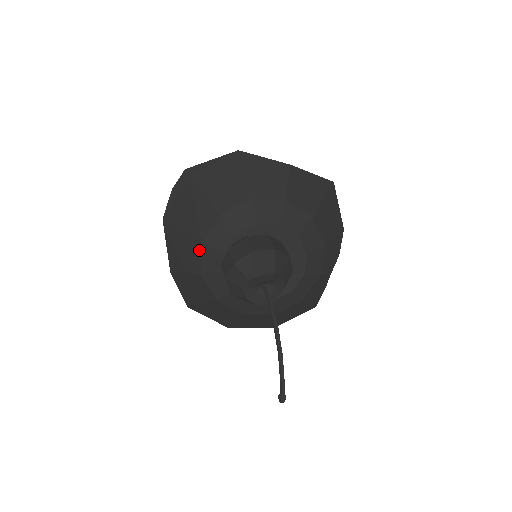
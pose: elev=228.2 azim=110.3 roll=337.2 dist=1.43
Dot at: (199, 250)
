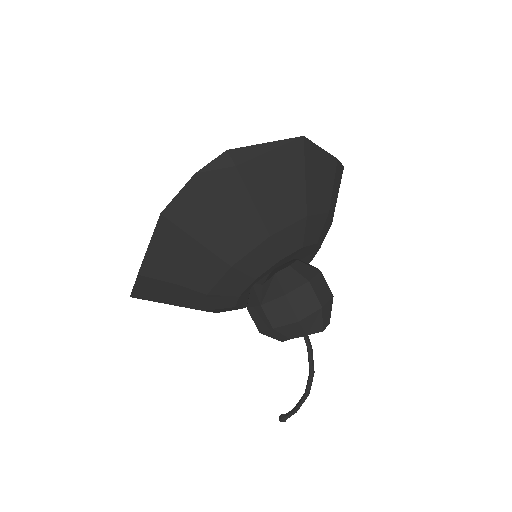
Dot at: (220, 272)
